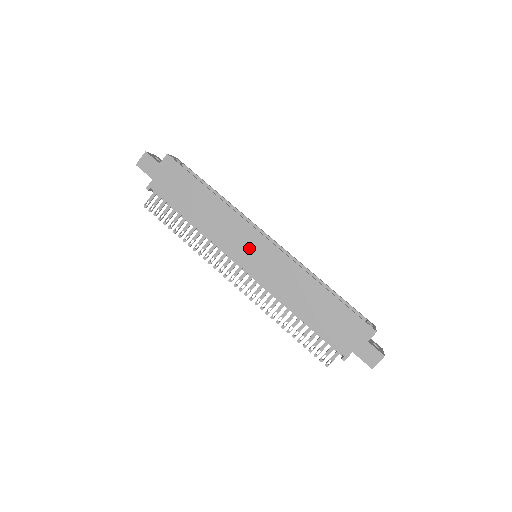
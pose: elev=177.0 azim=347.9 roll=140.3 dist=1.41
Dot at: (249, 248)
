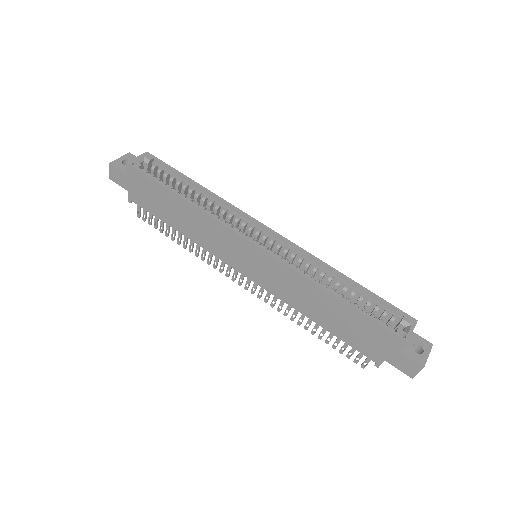
Dot at: (241, 255)
